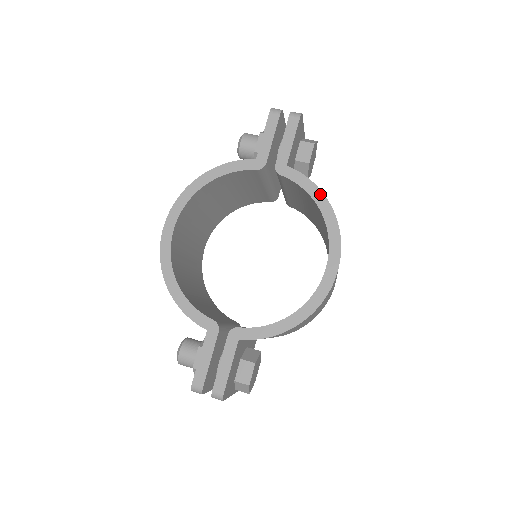
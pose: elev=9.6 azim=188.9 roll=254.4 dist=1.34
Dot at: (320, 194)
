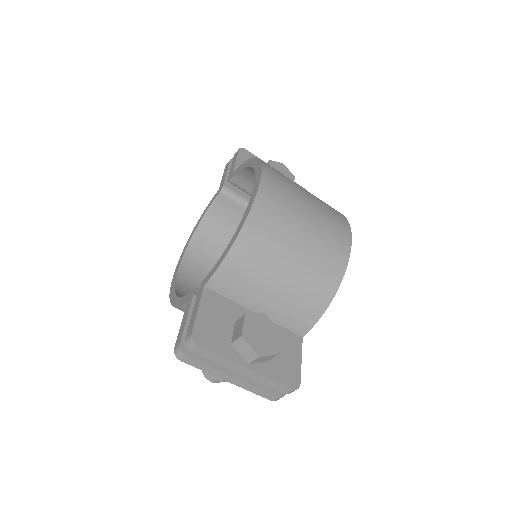
Dot at: (249, 161)
